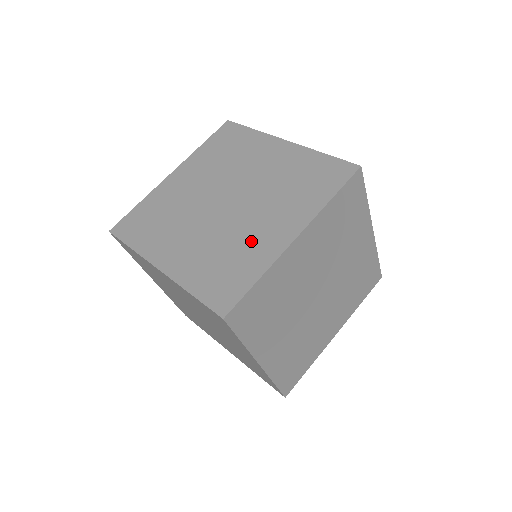
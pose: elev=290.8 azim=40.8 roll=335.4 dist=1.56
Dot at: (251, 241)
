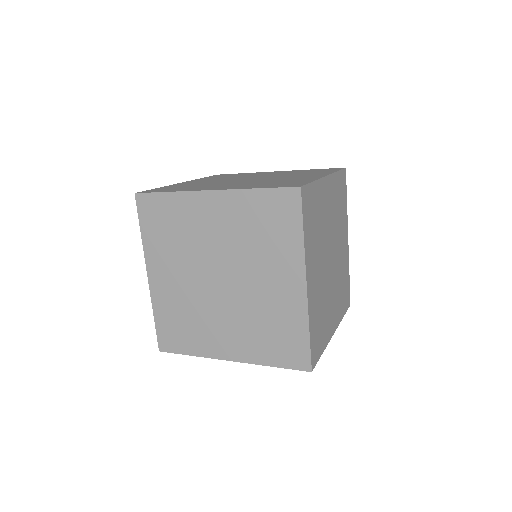
Dot at: (275, 305)
